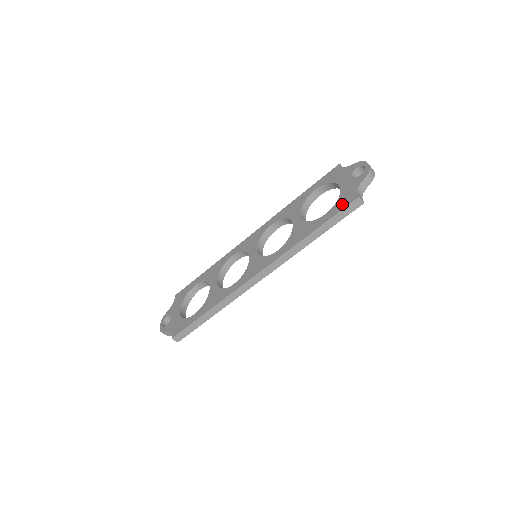
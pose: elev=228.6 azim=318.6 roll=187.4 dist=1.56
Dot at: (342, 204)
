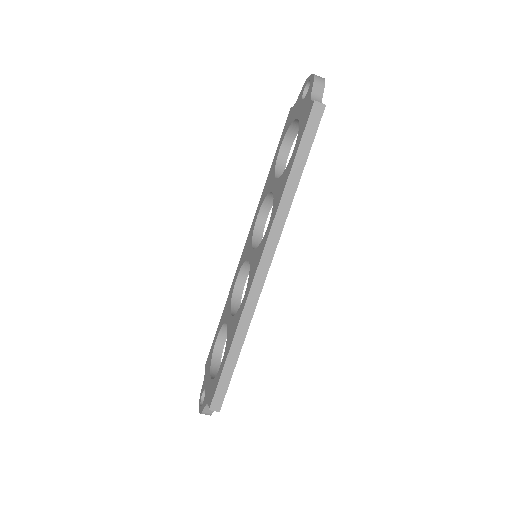
Dot at: (303, 124)
